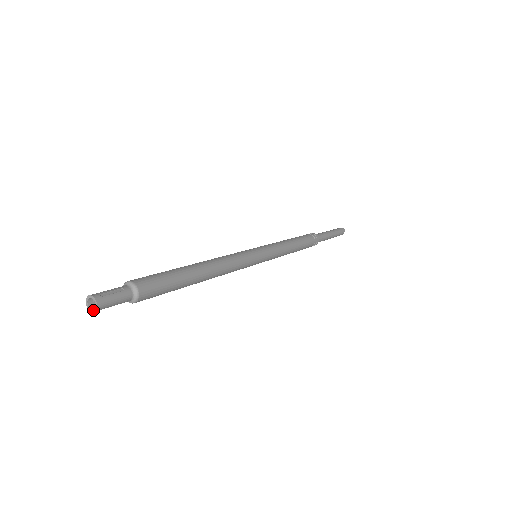
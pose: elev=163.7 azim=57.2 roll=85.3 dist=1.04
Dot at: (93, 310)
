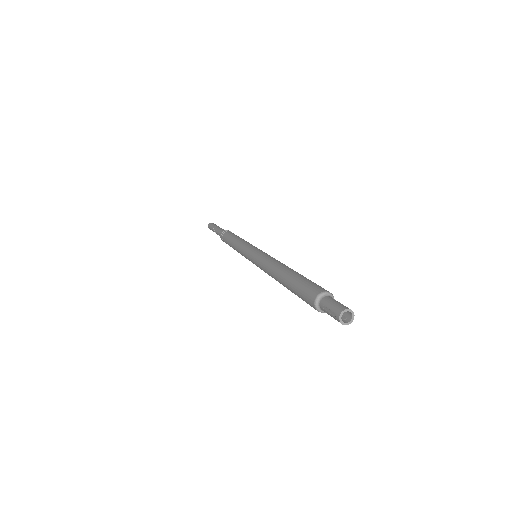
Dot at: (349, 323)
